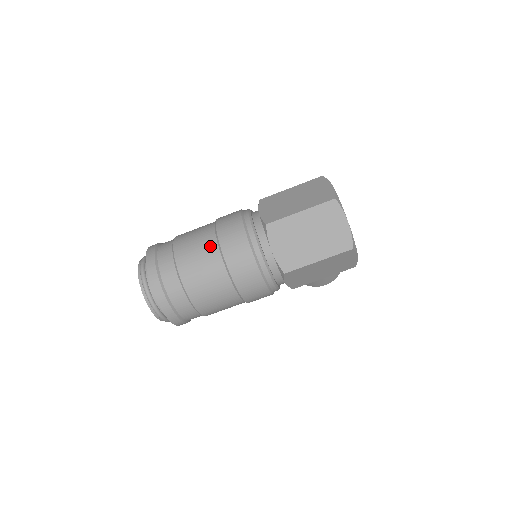
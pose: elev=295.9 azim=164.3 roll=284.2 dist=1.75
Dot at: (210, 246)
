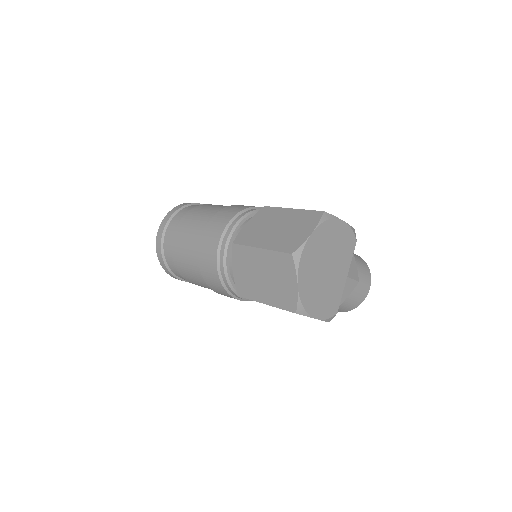
Dot at: (196, 236)
